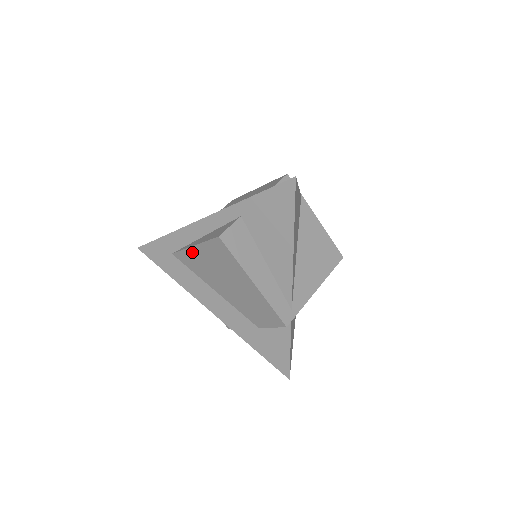
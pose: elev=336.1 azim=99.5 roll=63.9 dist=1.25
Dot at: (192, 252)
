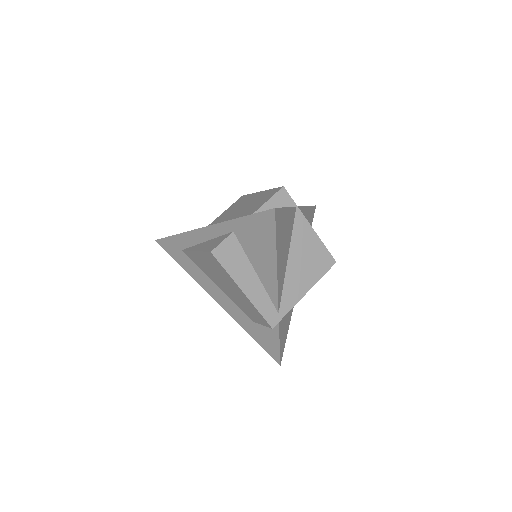
Dot at: (195, 255)
